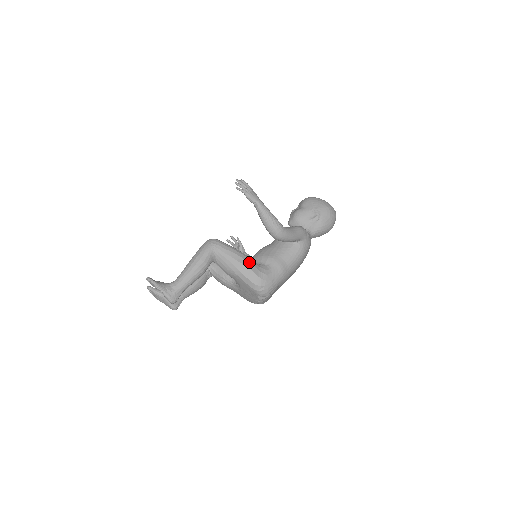
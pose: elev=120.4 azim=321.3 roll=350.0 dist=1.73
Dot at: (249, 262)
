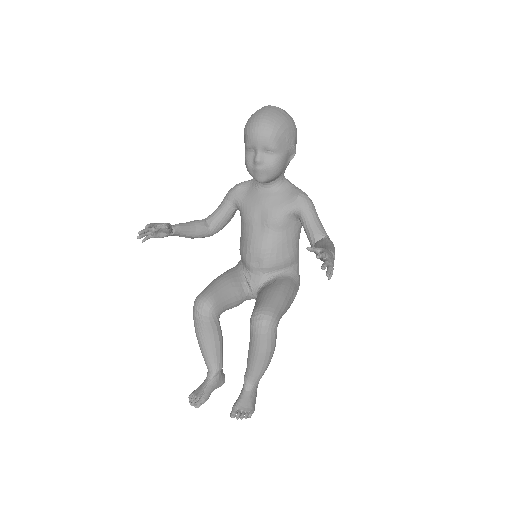
Dot at: (294, 290)
